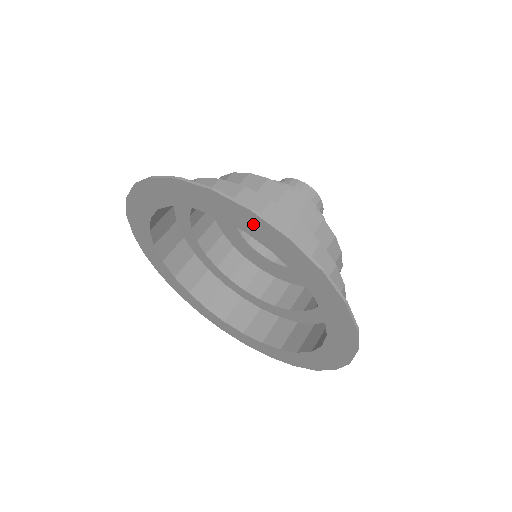
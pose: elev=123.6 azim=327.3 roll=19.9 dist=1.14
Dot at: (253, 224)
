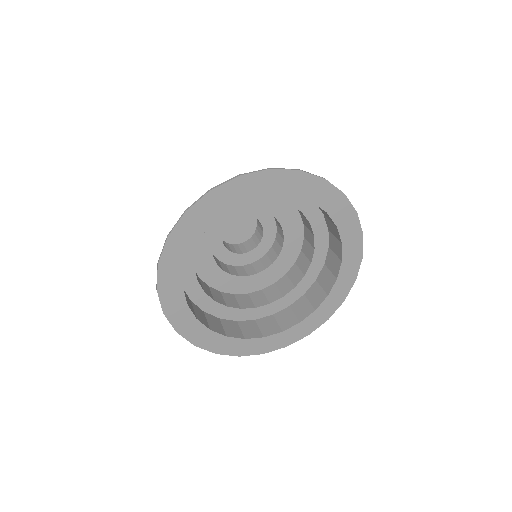
Dot at: (321, 191)
